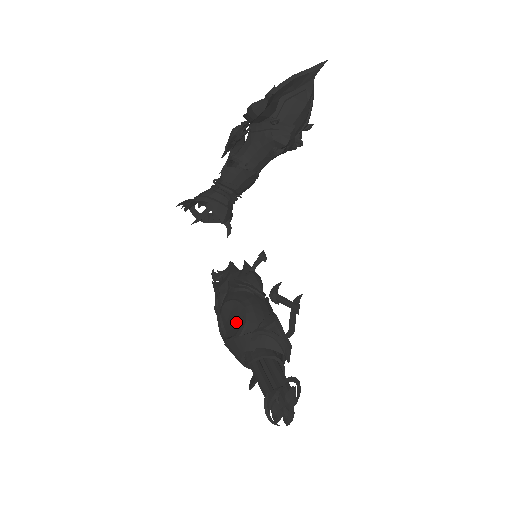
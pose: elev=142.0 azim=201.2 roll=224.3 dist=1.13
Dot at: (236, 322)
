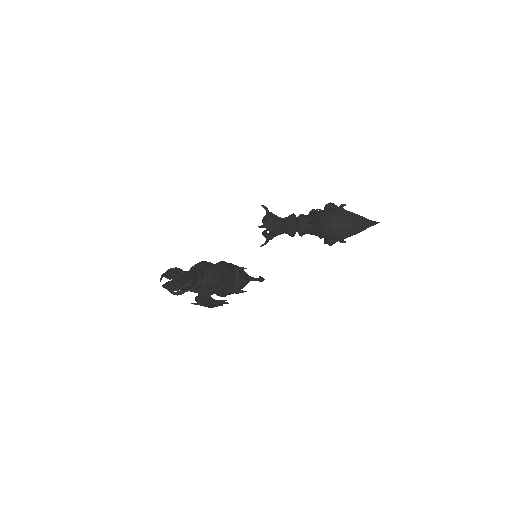
Dot at: occluded
